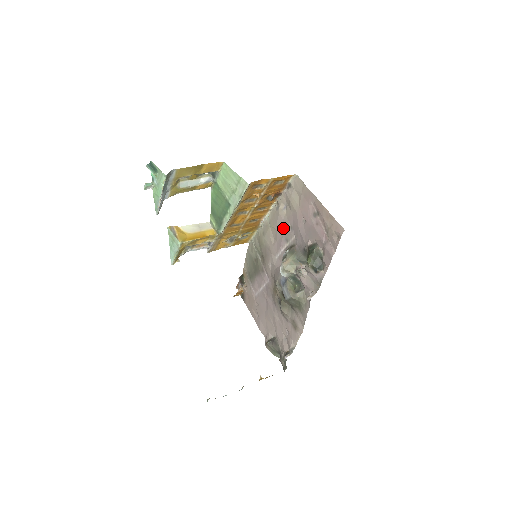
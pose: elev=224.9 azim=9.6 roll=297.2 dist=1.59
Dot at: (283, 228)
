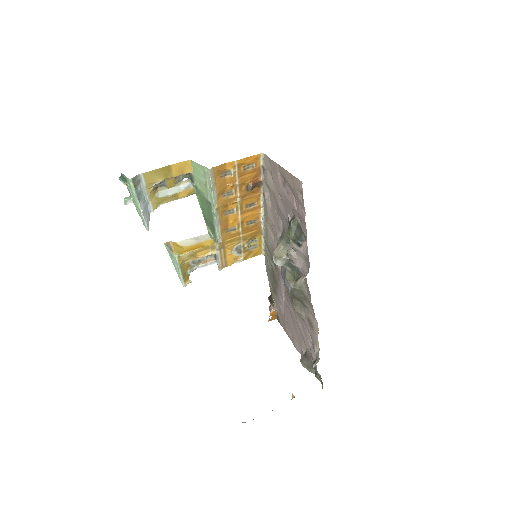
Dot at: (273, 218)
